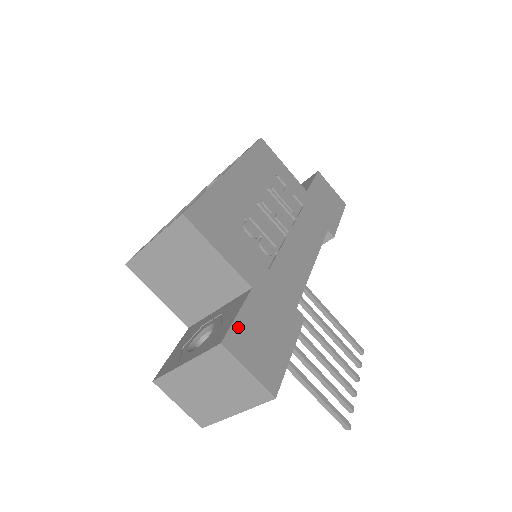
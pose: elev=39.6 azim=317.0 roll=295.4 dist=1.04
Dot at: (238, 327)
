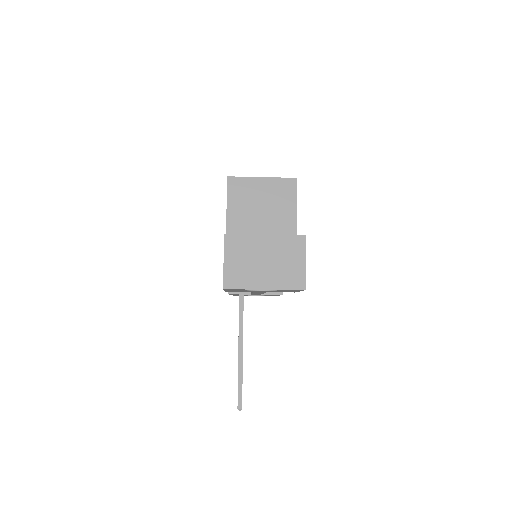
Dot at: occluded
